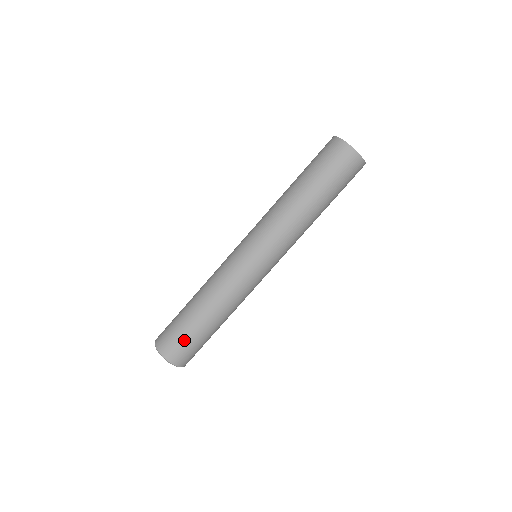
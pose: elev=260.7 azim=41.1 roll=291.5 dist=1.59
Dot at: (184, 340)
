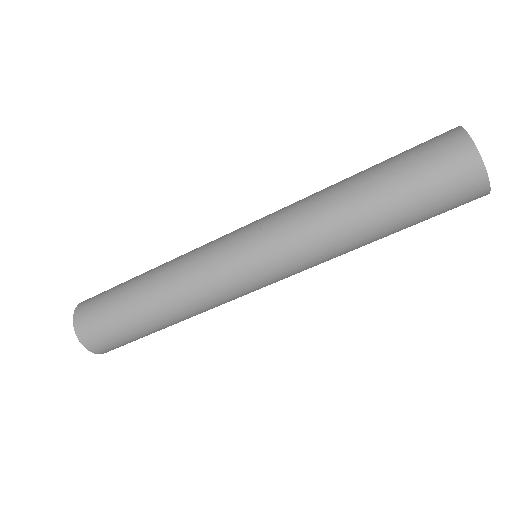
Dot at: (127, 341)
